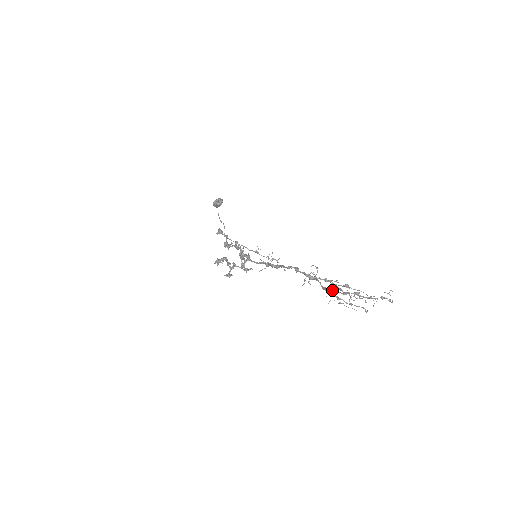
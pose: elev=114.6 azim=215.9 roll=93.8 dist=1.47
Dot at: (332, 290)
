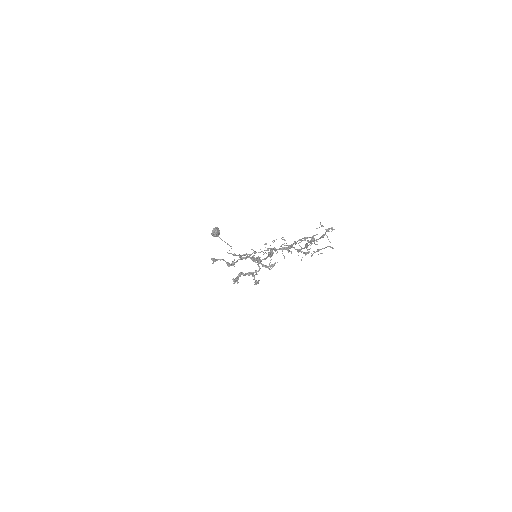
Dot at: (299, 250)
